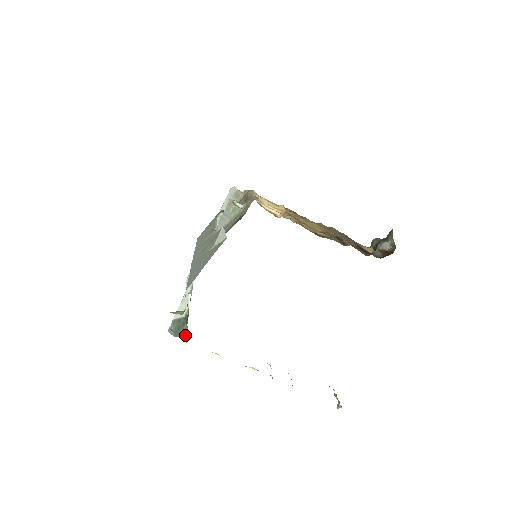
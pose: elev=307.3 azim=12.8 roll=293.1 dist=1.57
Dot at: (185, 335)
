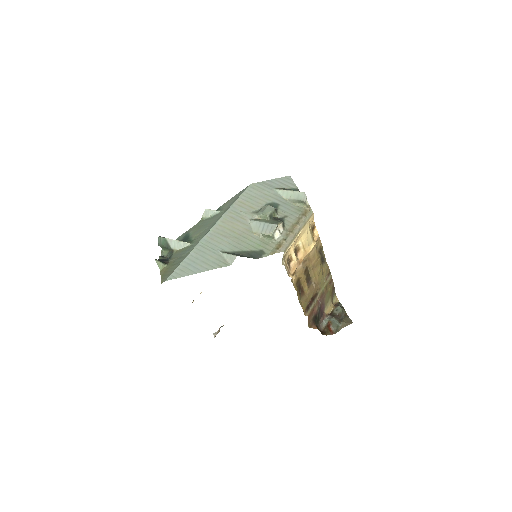
Dot at: (164, 252)
